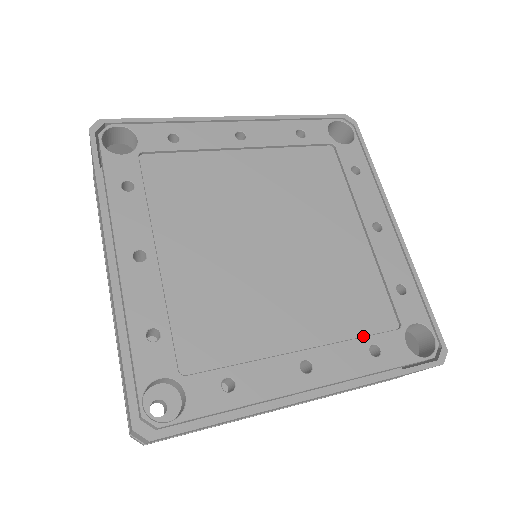
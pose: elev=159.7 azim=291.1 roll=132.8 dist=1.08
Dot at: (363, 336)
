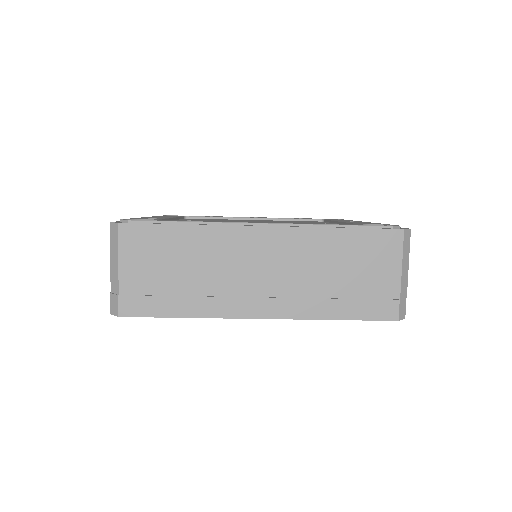
Dot at: occluded
